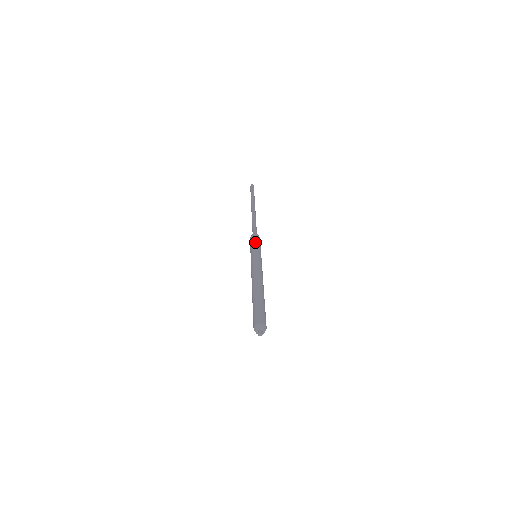
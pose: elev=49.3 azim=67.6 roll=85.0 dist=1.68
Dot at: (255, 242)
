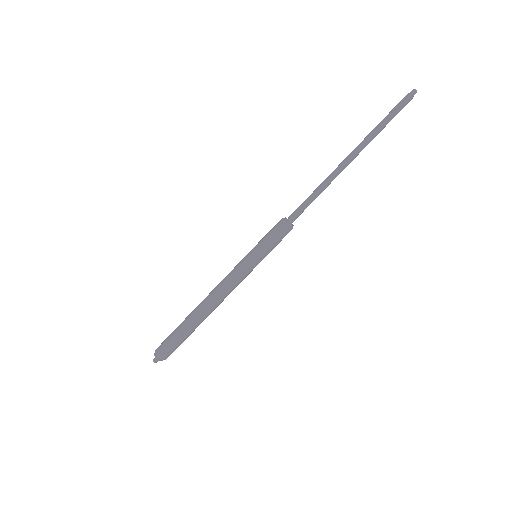
Dot at: (276, 244)
